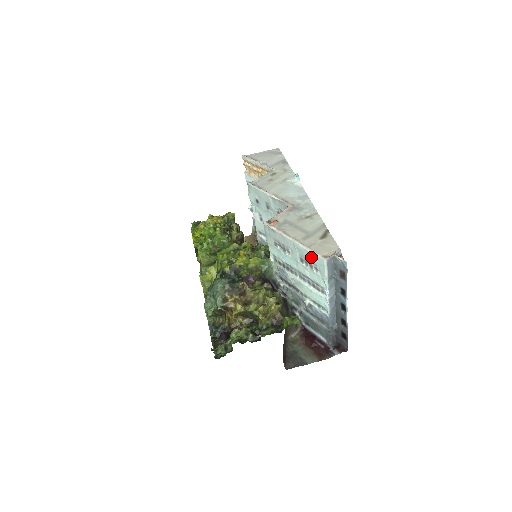
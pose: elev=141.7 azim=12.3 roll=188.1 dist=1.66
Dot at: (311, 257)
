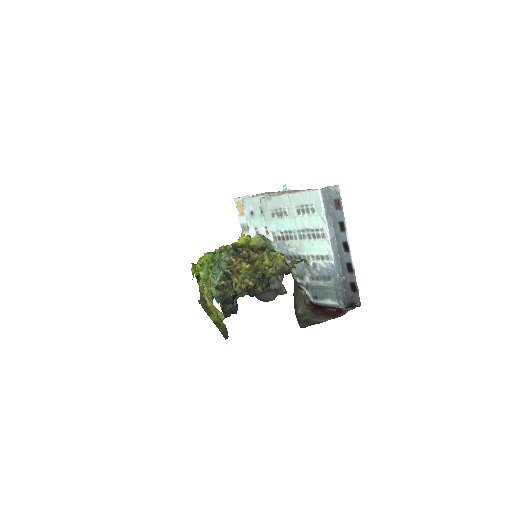
Dot at: (306, 198)
